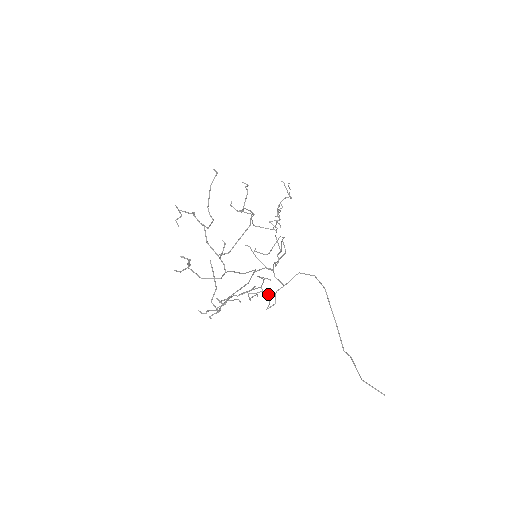
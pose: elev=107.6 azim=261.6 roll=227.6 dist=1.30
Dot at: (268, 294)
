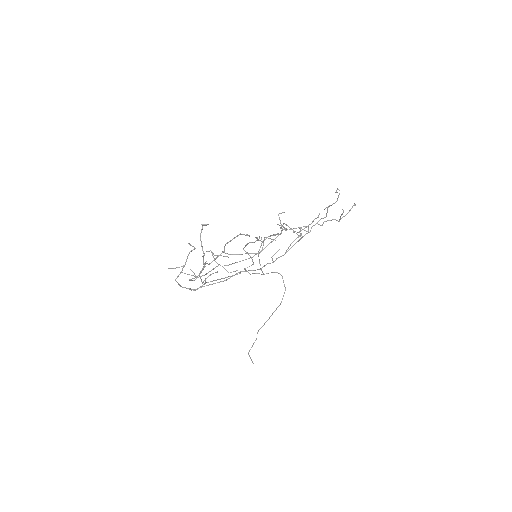
Dot at: (253, 263)
